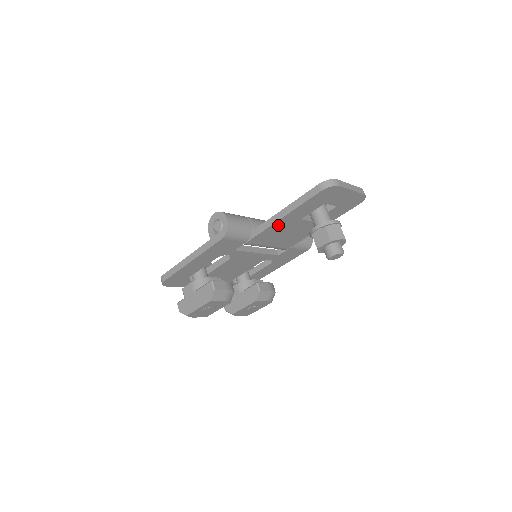
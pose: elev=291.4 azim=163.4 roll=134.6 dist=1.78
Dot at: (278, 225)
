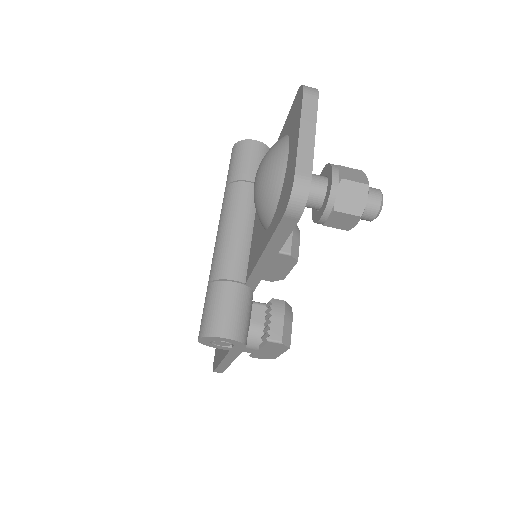
Dot at: occluded
